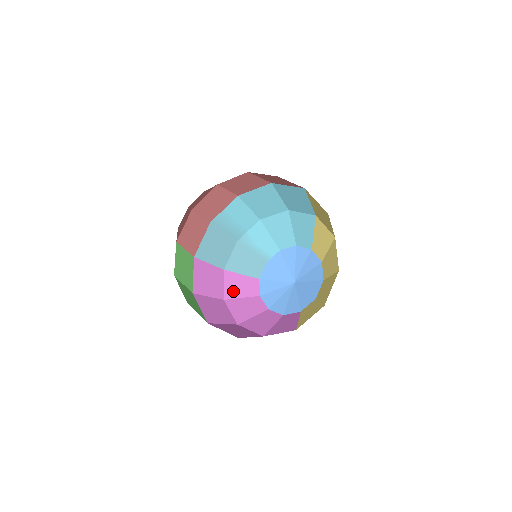
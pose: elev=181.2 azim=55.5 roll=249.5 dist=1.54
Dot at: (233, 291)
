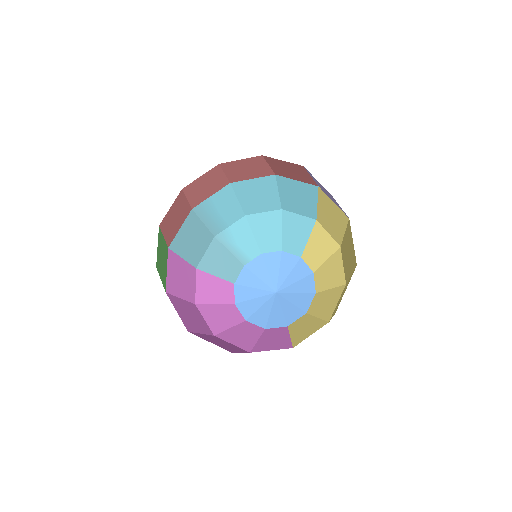
Dot at: (206, 295)
